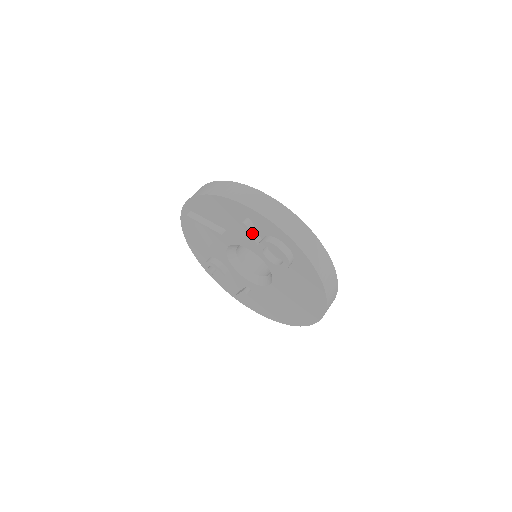
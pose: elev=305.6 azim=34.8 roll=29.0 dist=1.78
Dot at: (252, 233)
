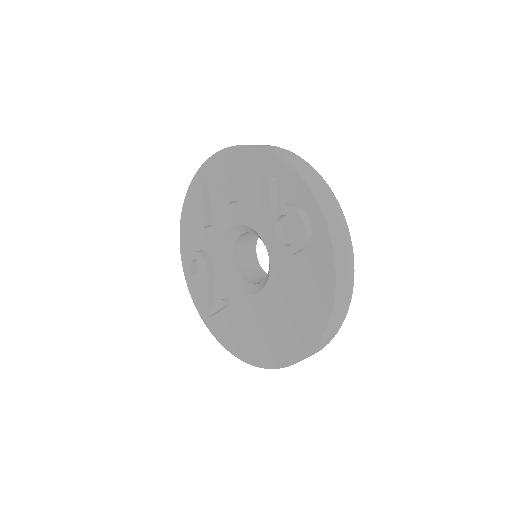
Dot at: (272, 195)
